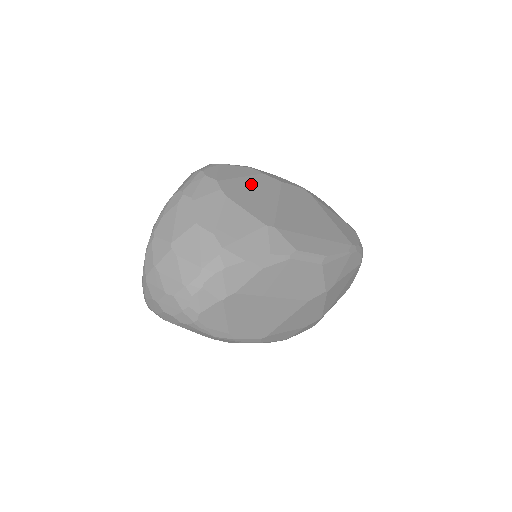
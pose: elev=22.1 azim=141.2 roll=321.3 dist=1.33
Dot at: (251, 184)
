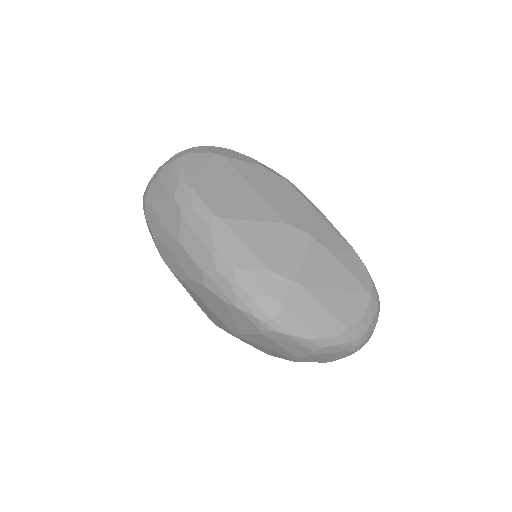
Dot at: occluded
